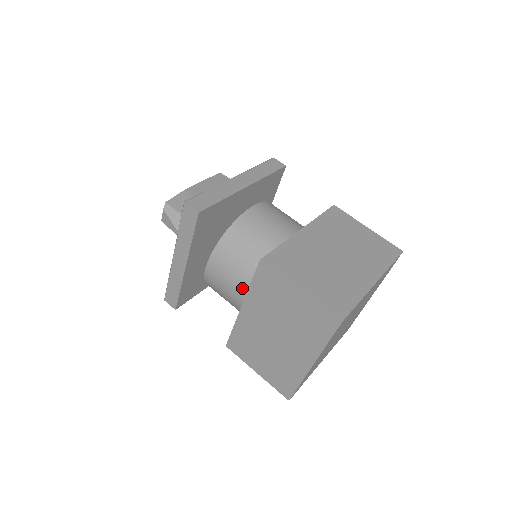
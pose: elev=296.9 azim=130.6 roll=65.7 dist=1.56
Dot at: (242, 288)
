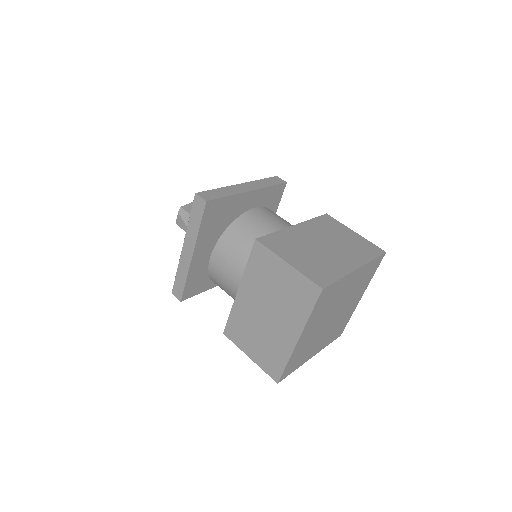
Dot at: (240, 274)
